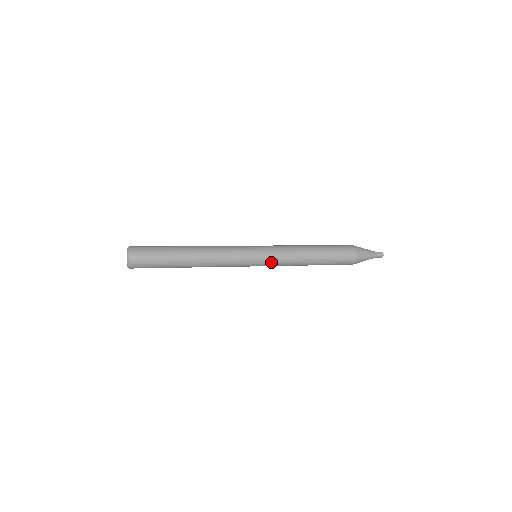
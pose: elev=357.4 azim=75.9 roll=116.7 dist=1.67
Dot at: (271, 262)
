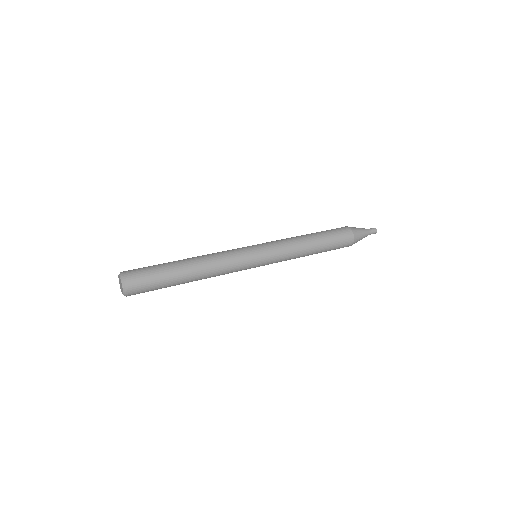
Dot at: (273, 259)
